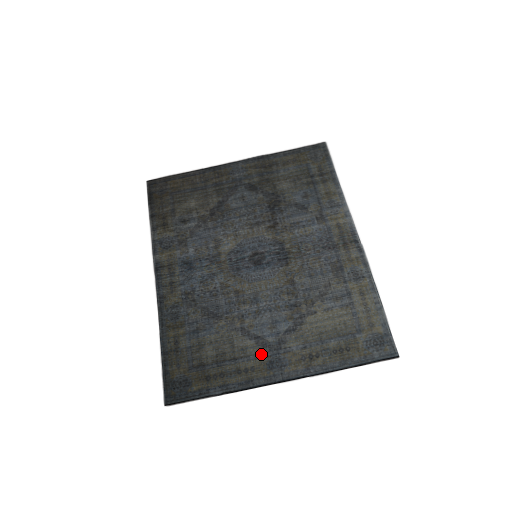
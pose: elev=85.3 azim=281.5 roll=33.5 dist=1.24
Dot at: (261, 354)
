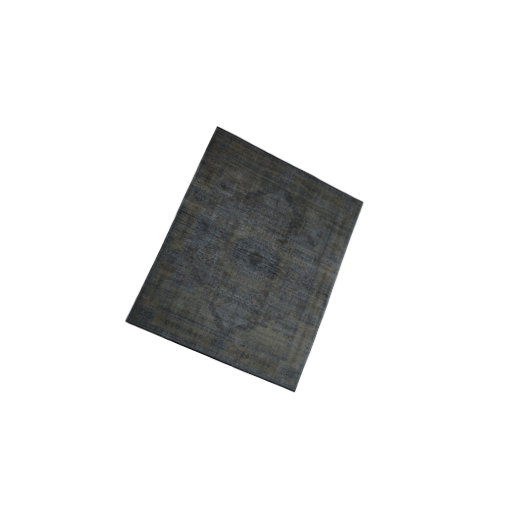
Dot at: (213, 330)
